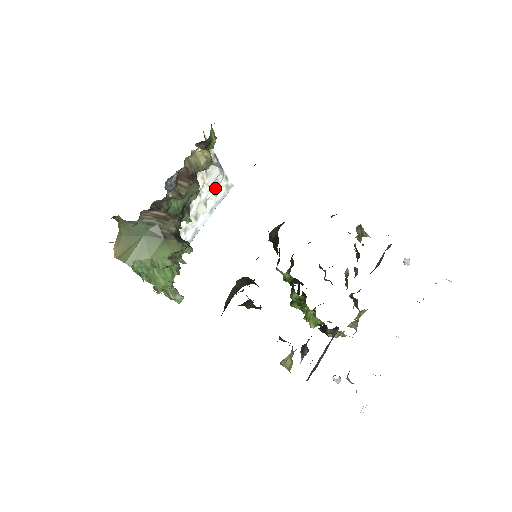
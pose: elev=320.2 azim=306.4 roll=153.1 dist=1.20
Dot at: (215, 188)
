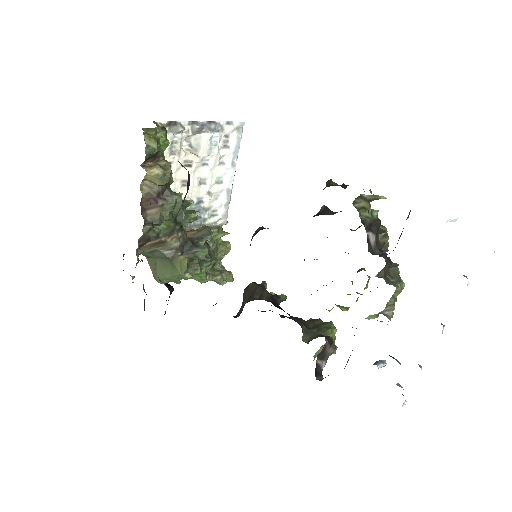
Dot at: (217, 149)
